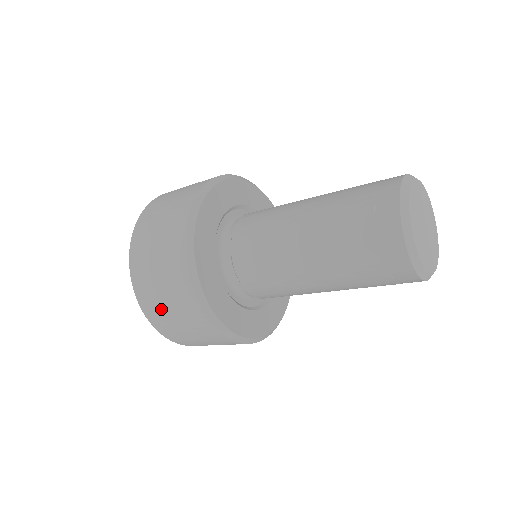
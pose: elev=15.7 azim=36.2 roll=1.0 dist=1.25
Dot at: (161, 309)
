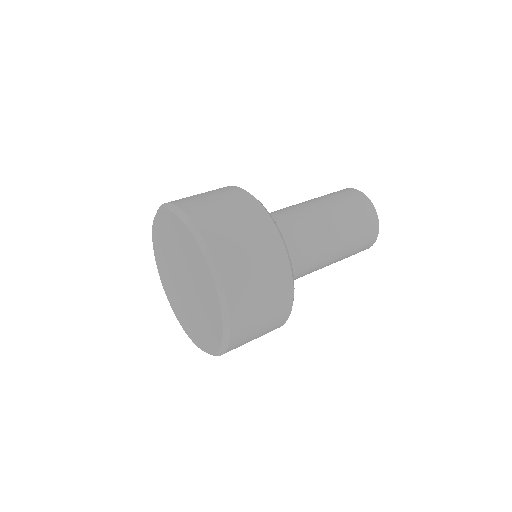
Dot at: (253, 310)
